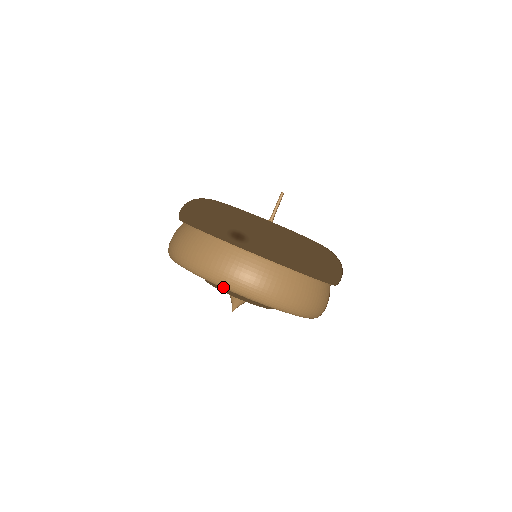
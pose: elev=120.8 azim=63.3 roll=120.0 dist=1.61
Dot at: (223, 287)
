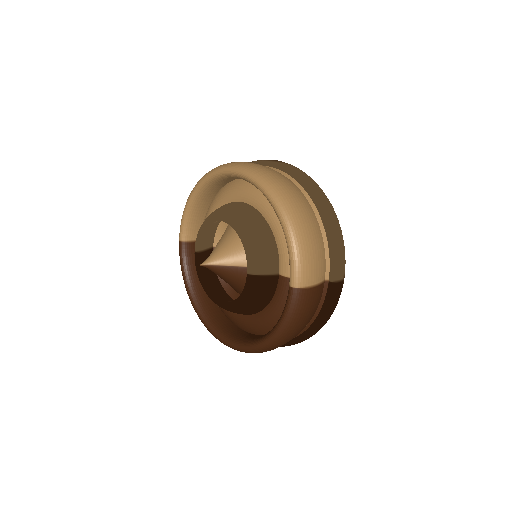
Dot at: (236, 169)
